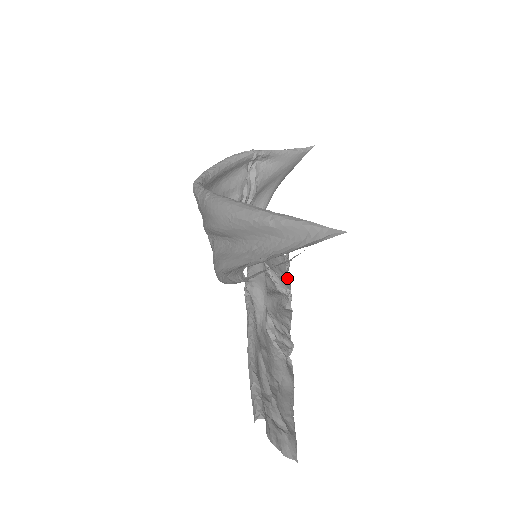
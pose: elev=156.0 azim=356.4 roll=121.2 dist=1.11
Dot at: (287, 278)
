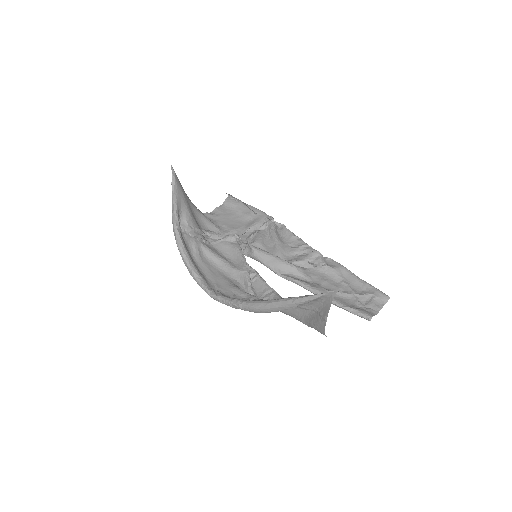
Dot at: (256, 214)
